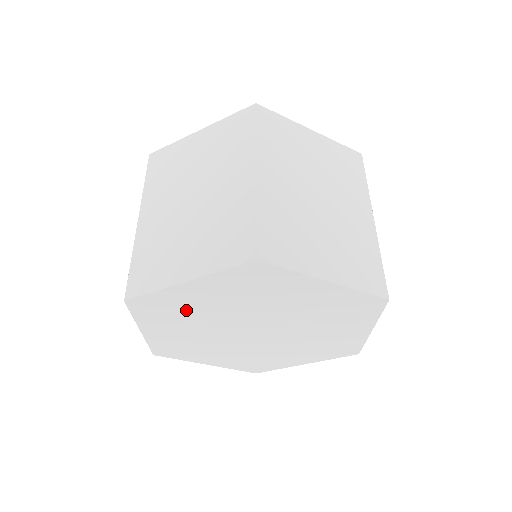
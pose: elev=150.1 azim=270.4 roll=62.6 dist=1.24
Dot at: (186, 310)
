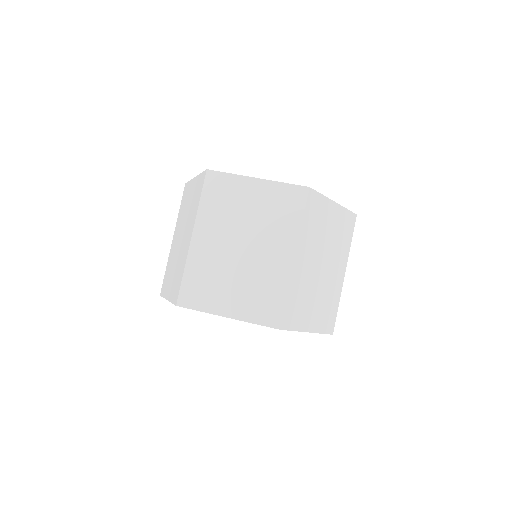
Dot at: occluded
